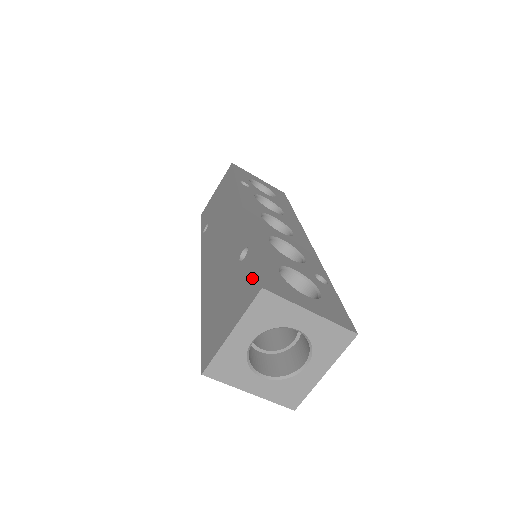
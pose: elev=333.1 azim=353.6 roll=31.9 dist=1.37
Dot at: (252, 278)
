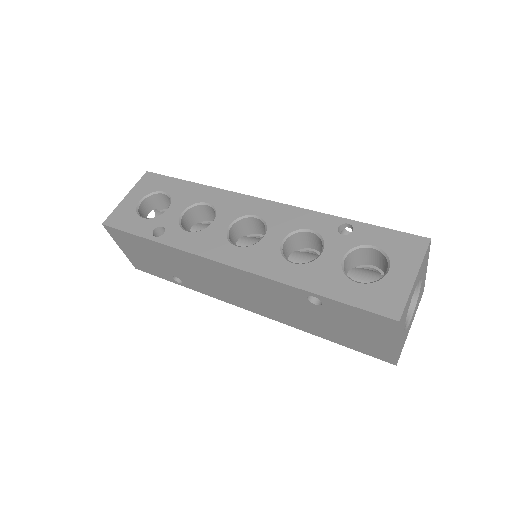
Dot at: (368, 316)
